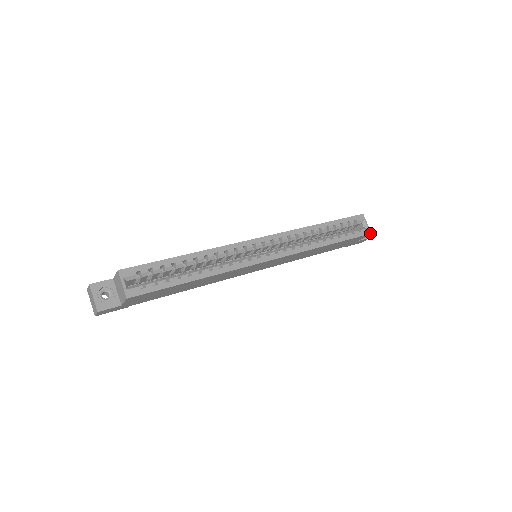
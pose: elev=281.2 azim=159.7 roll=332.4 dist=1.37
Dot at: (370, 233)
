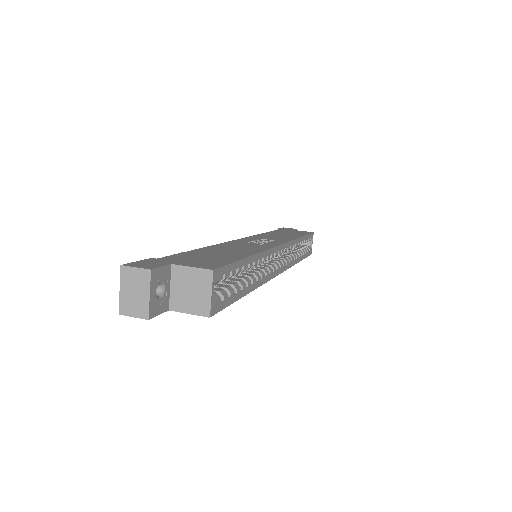
Dot at: occluded
